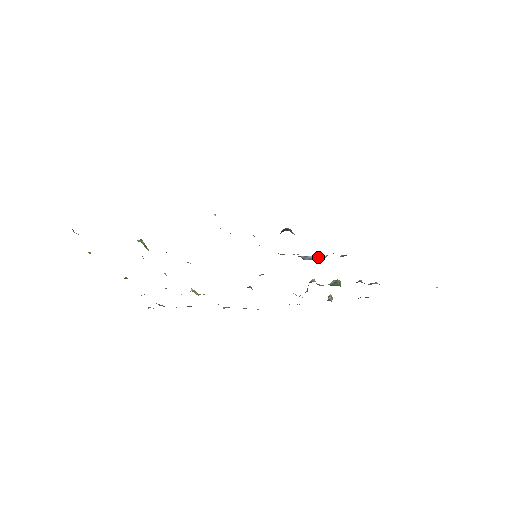
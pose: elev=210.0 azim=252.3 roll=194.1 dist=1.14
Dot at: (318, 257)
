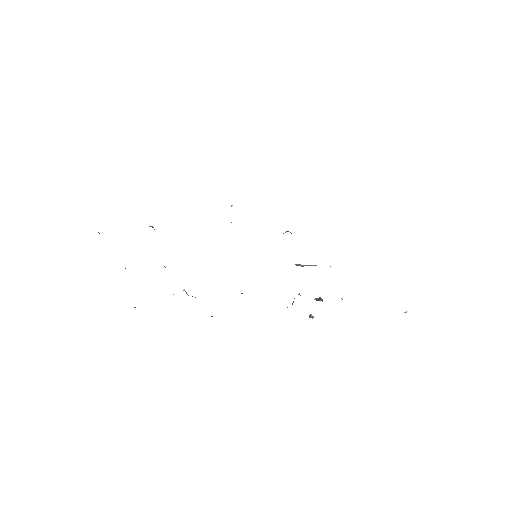
Dot at: (310, 265)
